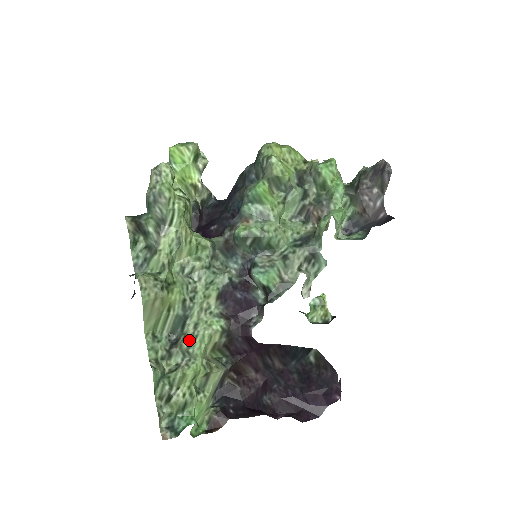
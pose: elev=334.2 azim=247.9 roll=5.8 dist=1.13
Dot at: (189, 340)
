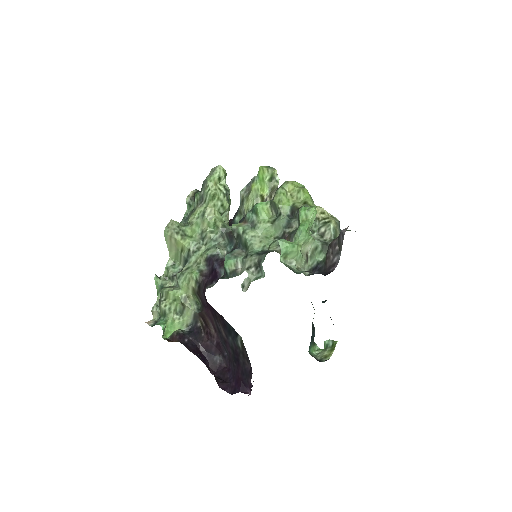
Dot at: (180, 274)
